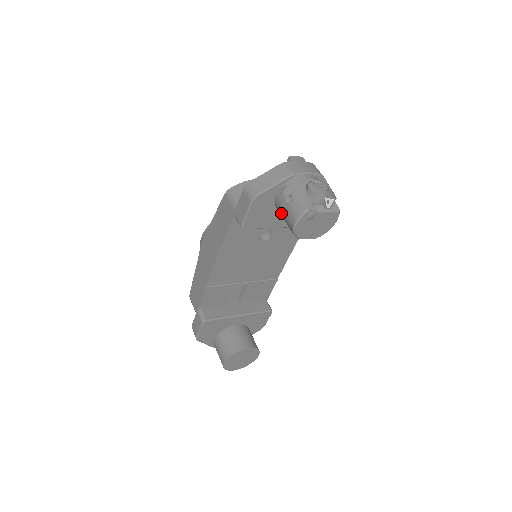
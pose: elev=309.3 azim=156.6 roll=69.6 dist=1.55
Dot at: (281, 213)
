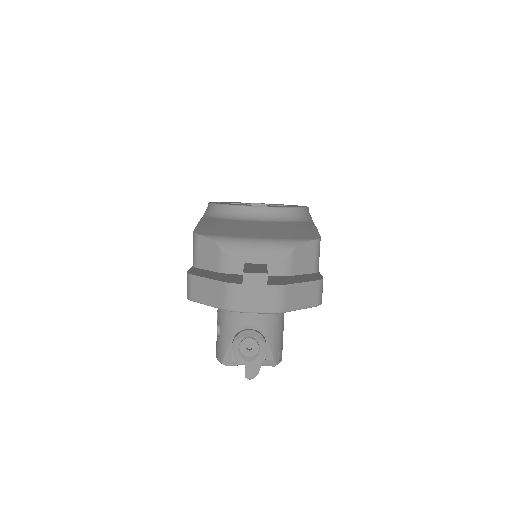
Dot at: occluded
